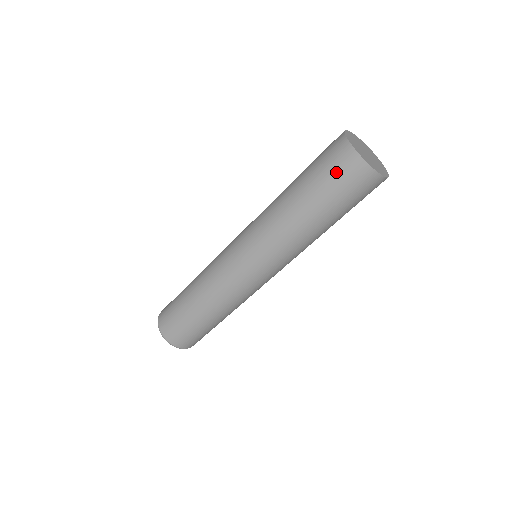
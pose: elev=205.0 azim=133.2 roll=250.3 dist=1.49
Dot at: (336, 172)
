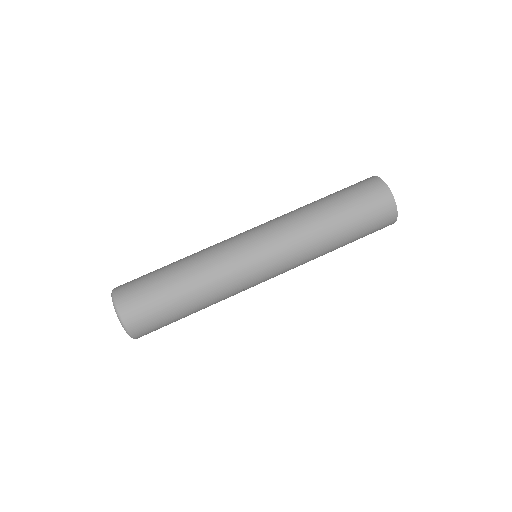
Dot at: (368, 197)
